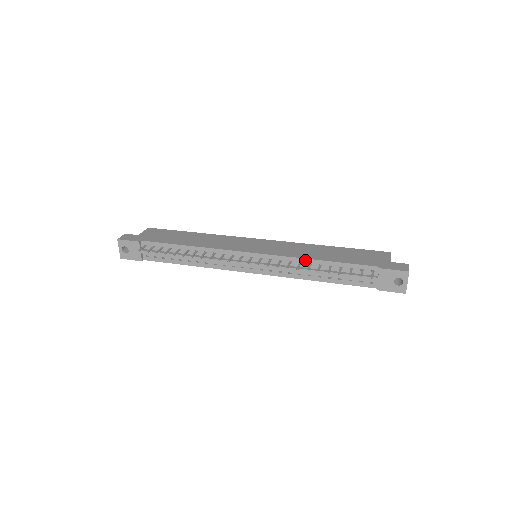
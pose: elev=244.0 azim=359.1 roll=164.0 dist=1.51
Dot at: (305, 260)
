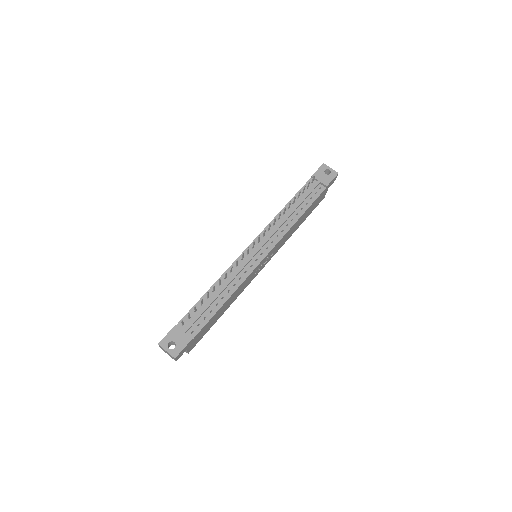
Dot at: occluded
